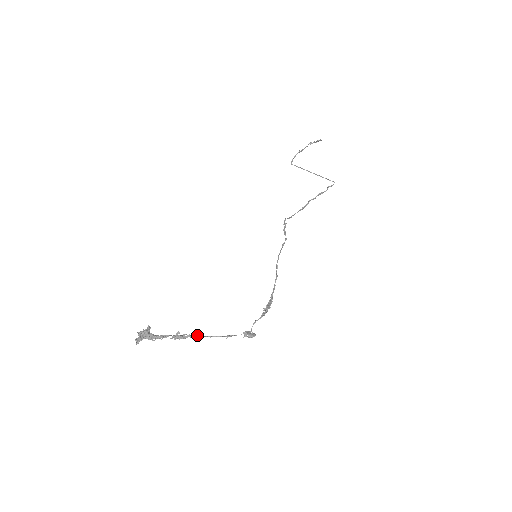
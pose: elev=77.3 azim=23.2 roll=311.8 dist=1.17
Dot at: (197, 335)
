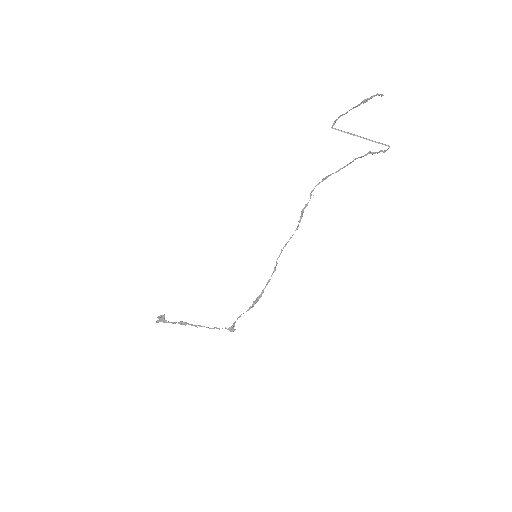
Dot at: occluded
